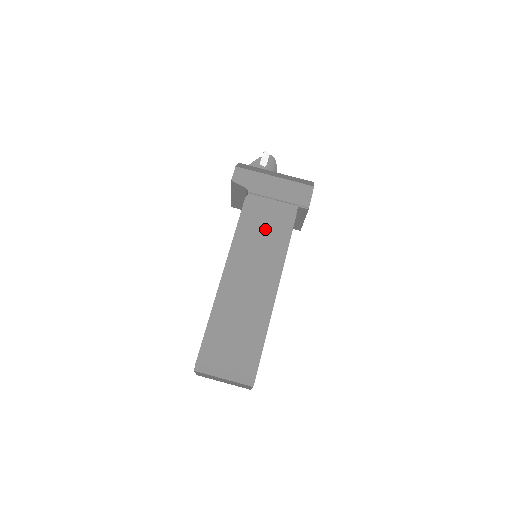
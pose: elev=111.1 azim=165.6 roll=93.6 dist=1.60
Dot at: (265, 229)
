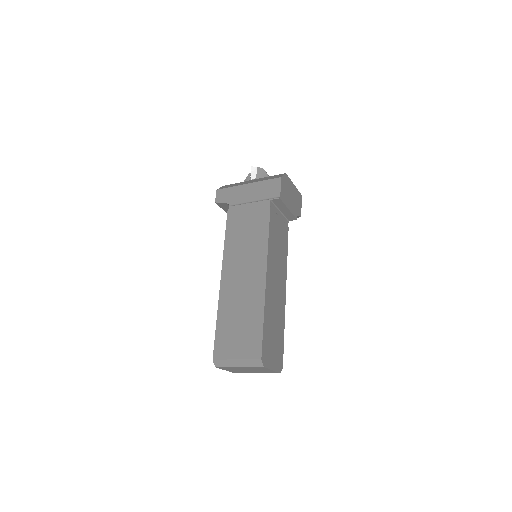
Dot at: (247, 230)
